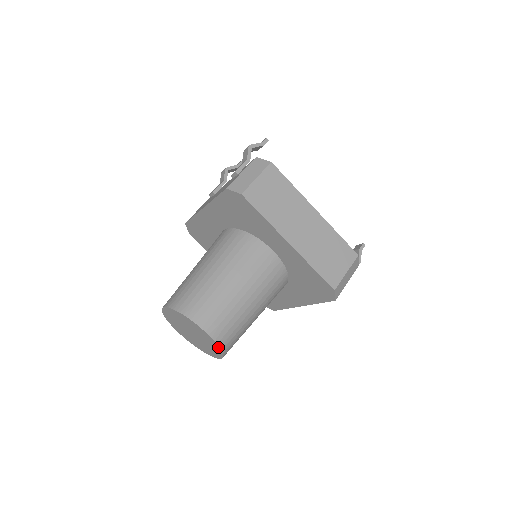
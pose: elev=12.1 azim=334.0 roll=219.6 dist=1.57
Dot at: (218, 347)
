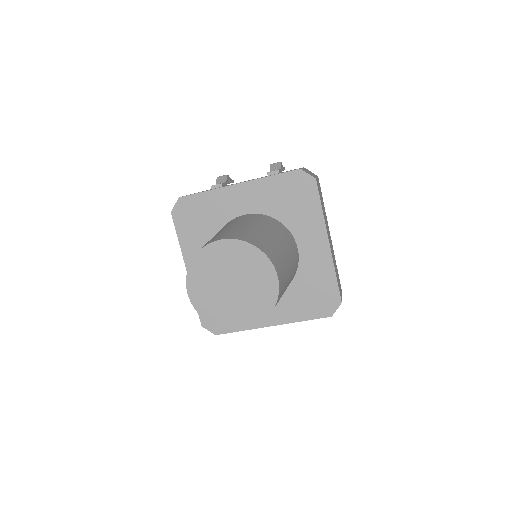
Dot at: (273, 304)
